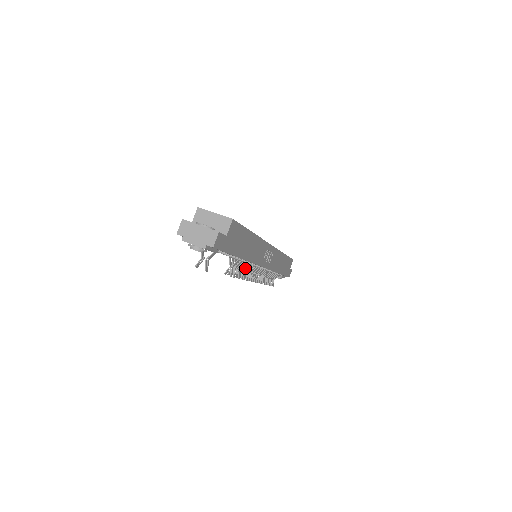
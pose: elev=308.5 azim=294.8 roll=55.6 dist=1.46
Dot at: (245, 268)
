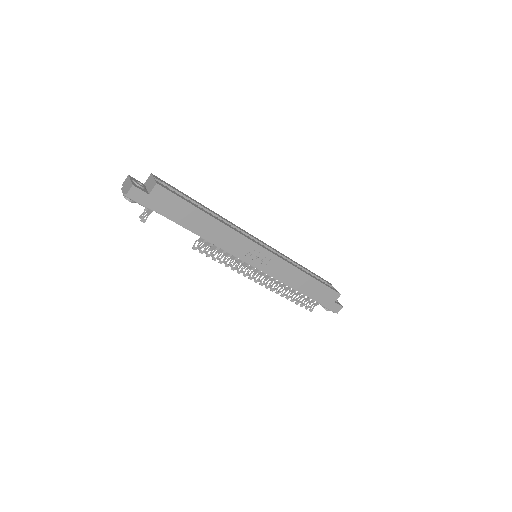
Dot at: (226, 255)
